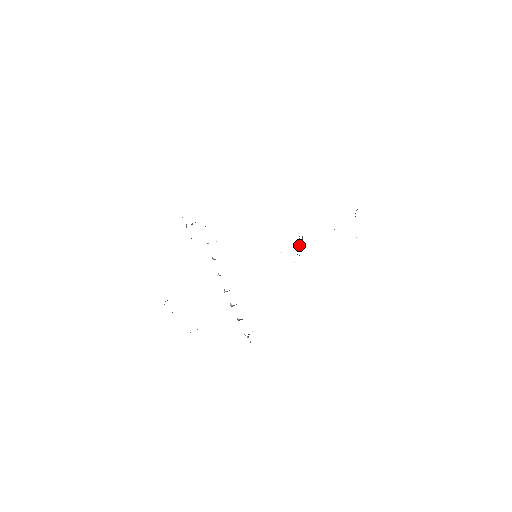
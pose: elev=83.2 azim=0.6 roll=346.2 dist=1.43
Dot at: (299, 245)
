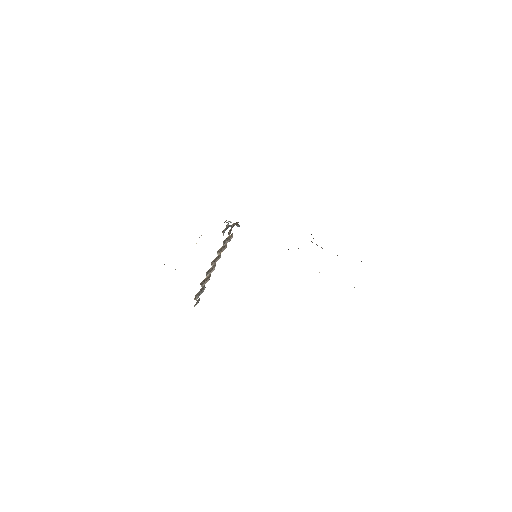
Dot at: occluded
